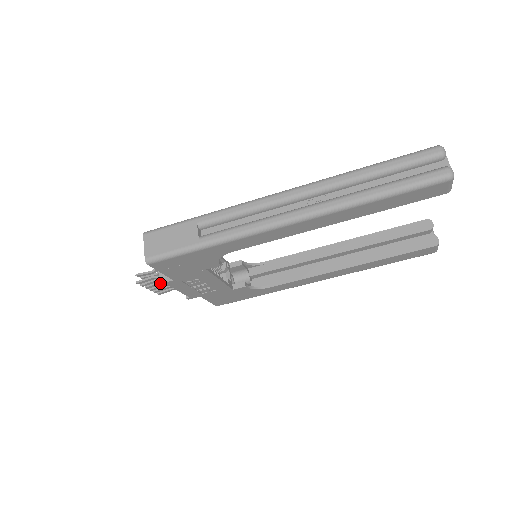
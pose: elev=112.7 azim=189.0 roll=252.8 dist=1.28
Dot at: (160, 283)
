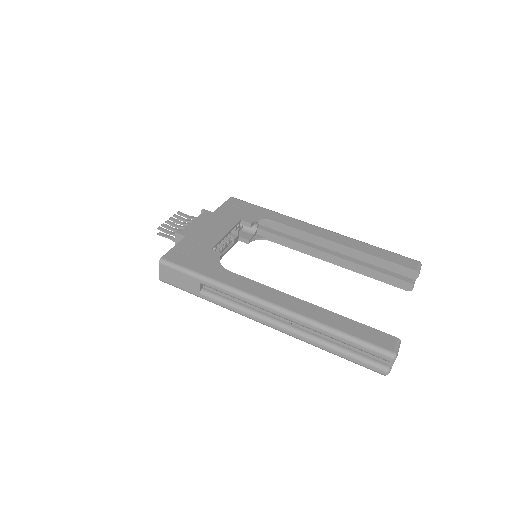
Dot at: occluded
